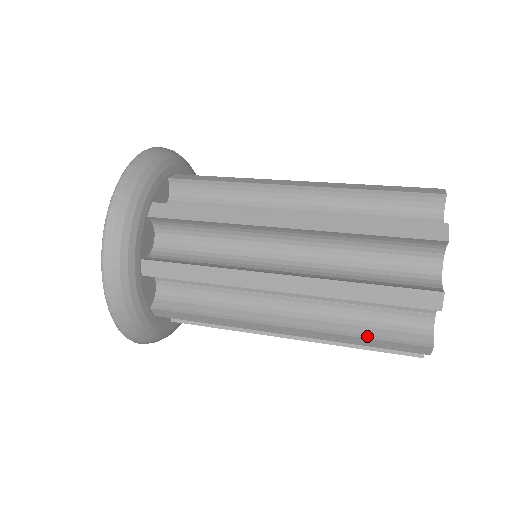
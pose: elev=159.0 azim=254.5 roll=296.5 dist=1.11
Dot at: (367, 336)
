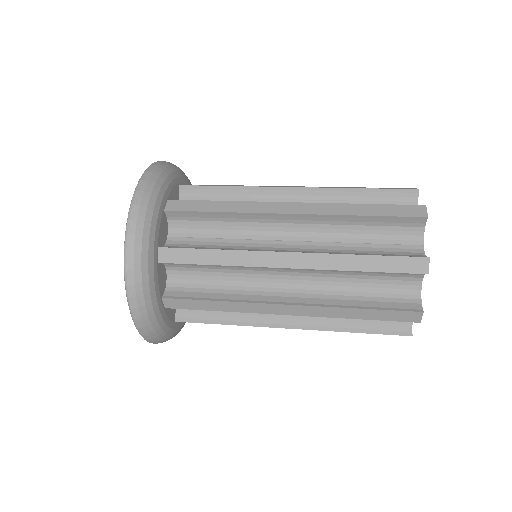
Dot at: (369, 255)
